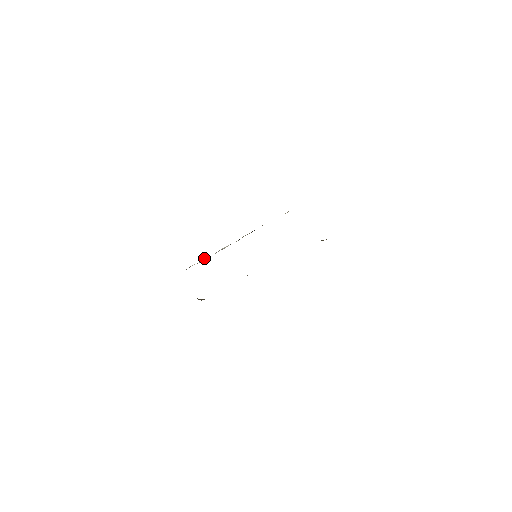
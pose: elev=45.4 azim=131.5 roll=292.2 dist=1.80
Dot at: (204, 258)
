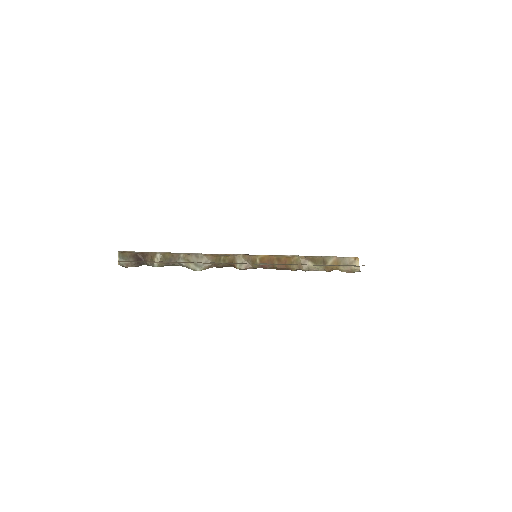
Dot at: occluded
